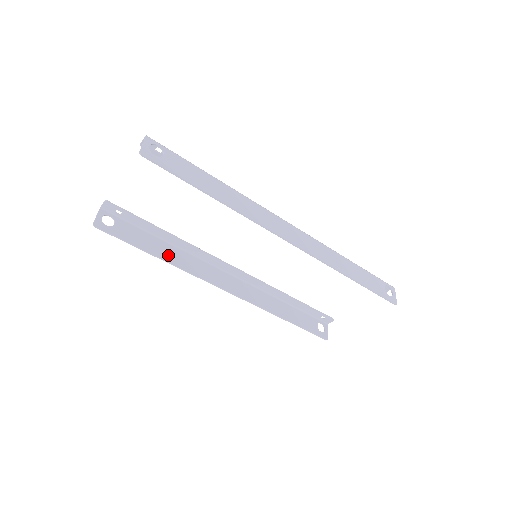
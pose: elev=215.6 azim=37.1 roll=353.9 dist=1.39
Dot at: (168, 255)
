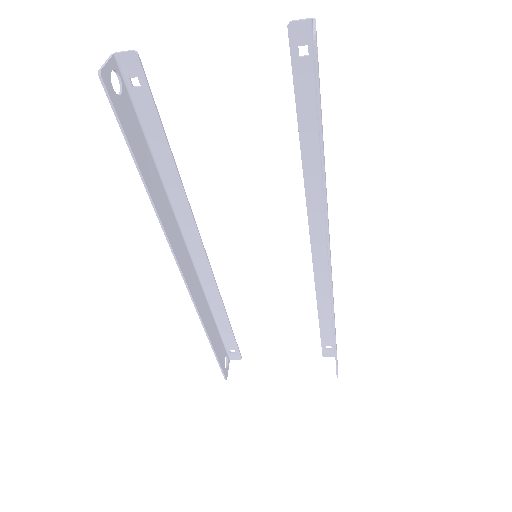
Dot at: (154, 189)
